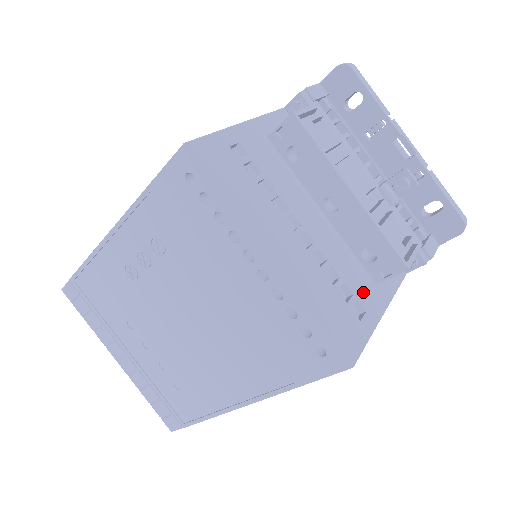
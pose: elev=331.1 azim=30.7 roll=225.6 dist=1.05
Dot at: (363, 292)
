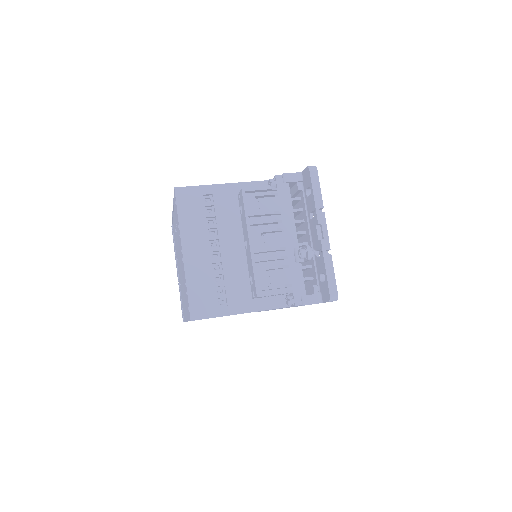
Dot at: (236, 296)
